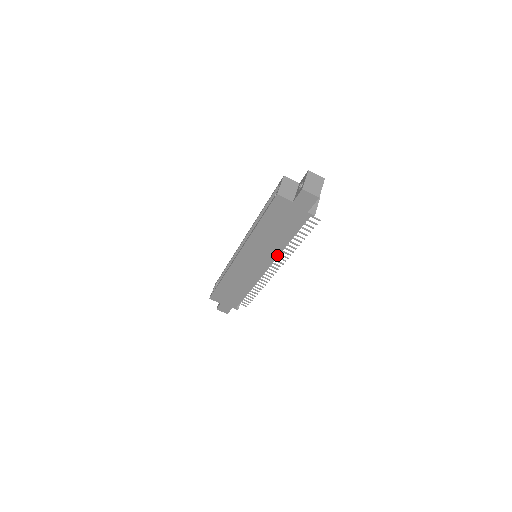
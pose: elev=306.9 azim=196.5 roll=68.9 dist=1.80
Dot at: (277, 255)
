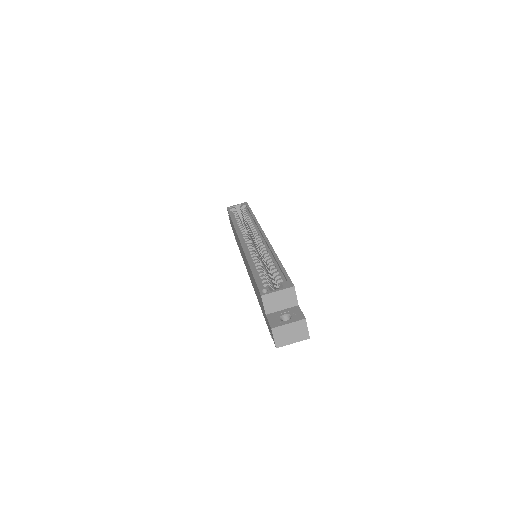
Dot at: occluded
